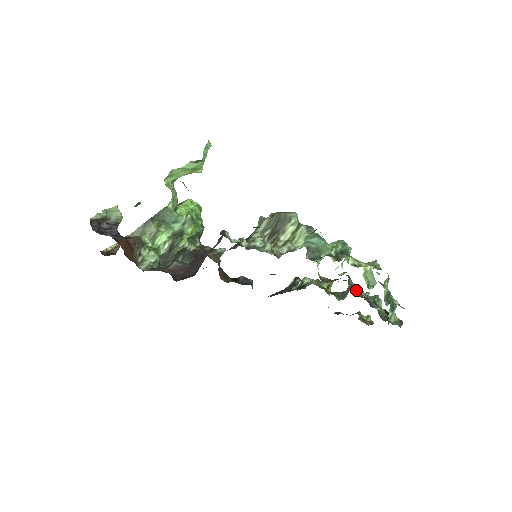
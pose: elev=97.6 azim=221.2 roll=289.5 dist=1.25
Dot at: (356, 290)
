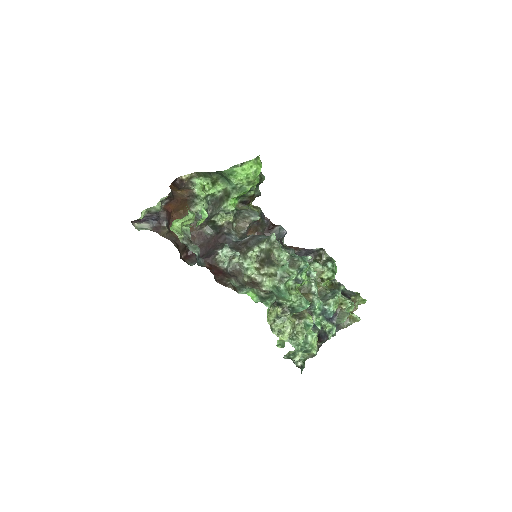
Dot at: (315, 314)
